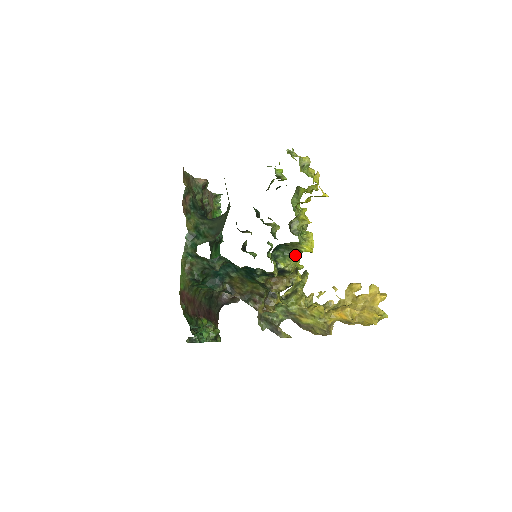
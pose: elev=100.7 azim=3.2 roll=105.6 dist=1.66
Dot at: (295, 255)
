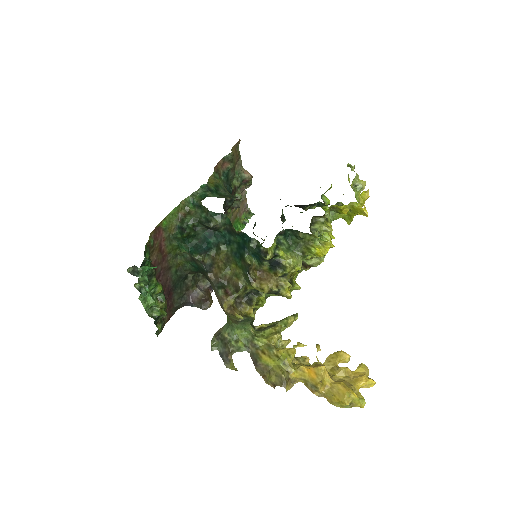
Dot at: (300, 256)
